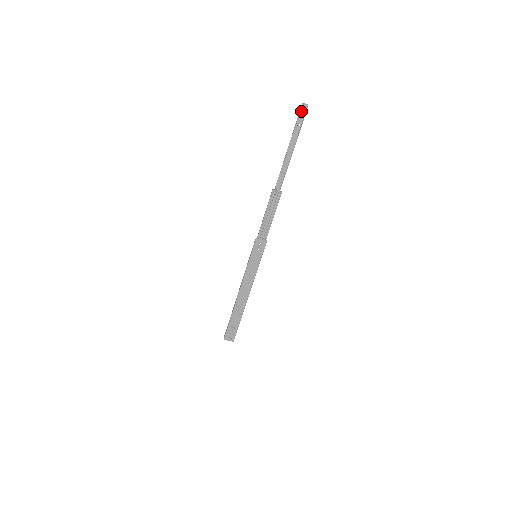
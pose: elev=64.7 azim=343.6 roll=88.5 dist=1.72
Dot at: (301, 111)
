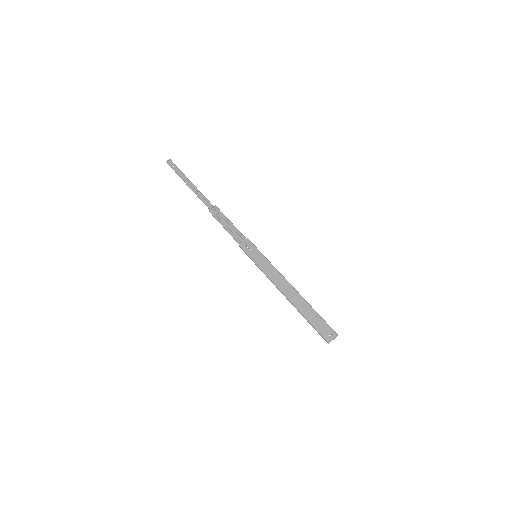
Dot at: (171, 166)
